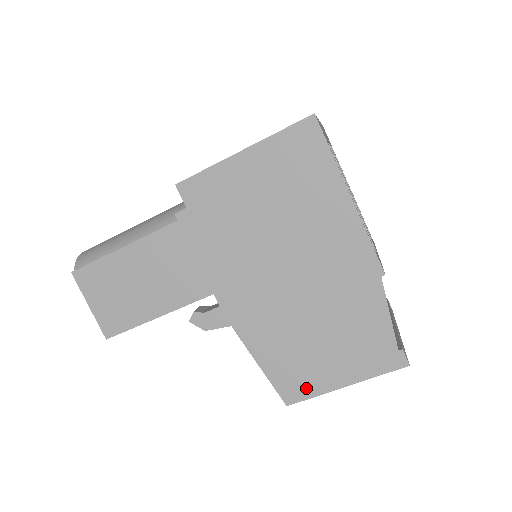
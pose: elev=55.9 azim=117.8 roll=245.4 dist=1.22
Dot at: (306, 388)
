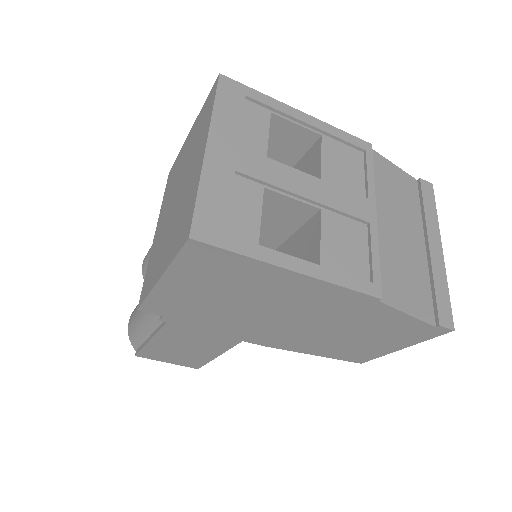
Dot at: (368, 356)
